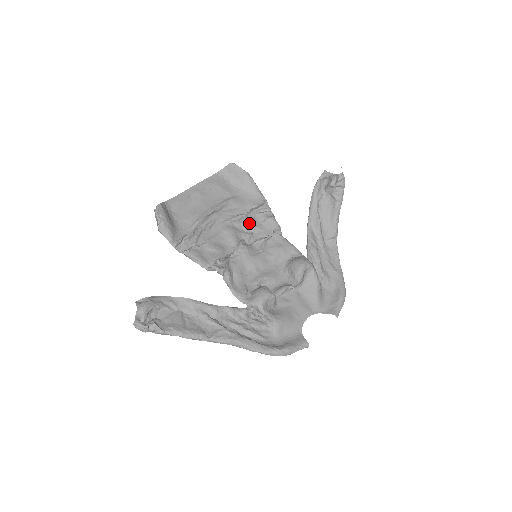
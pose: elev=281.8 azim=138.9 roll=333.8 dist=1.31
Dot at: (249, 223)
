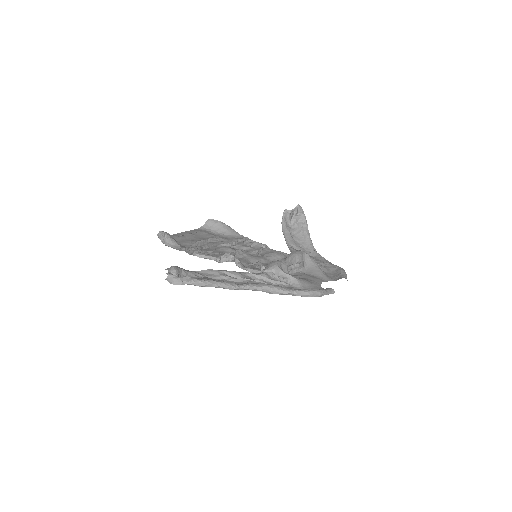
Dot at: (240, 245)
